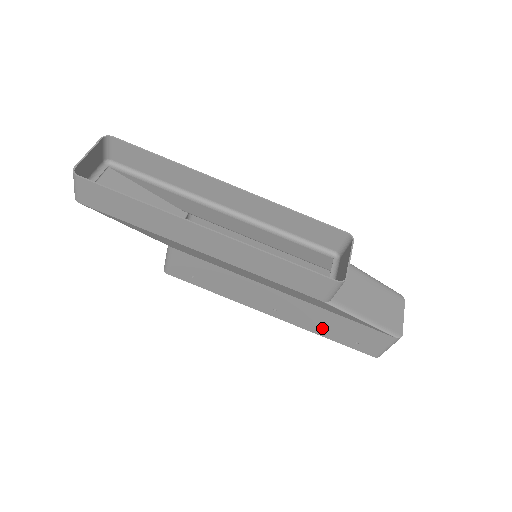
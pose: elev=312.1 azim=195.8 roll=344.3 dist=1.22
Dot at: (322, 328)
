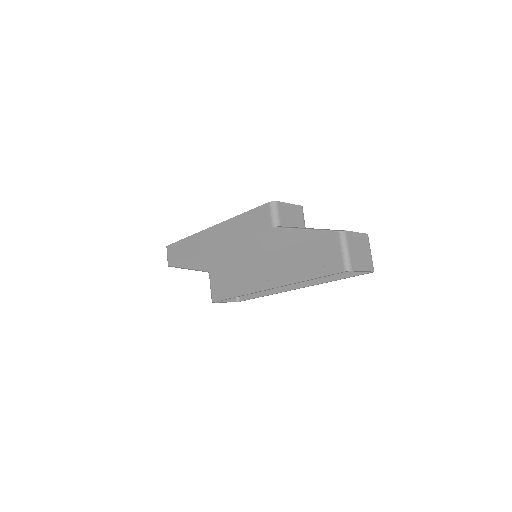
Dot at: (298, 271)
